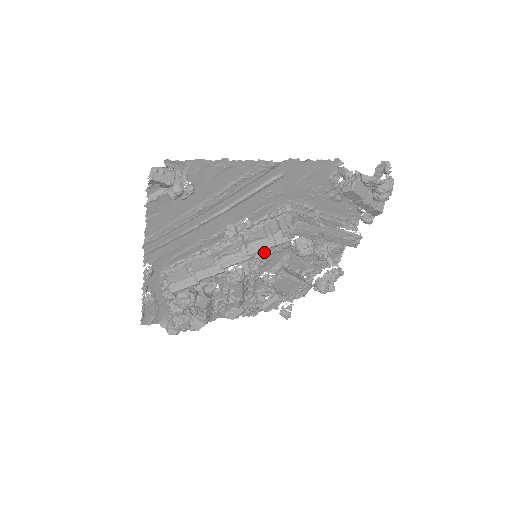
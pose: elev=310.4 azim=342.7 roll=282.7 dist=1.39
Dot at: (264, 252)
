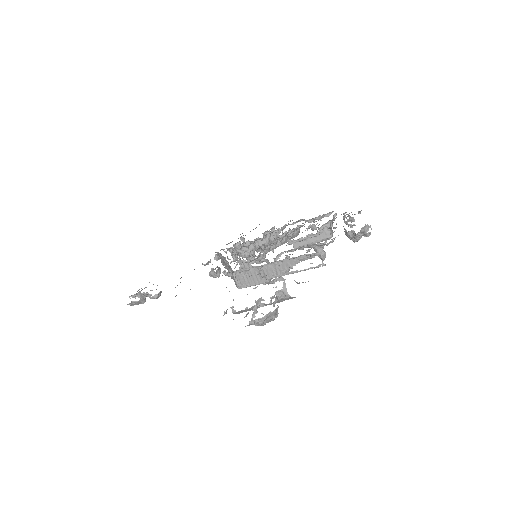
Dot at: (262, 249)
